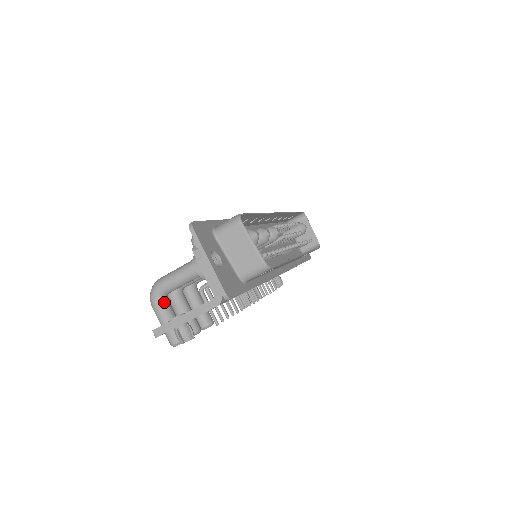
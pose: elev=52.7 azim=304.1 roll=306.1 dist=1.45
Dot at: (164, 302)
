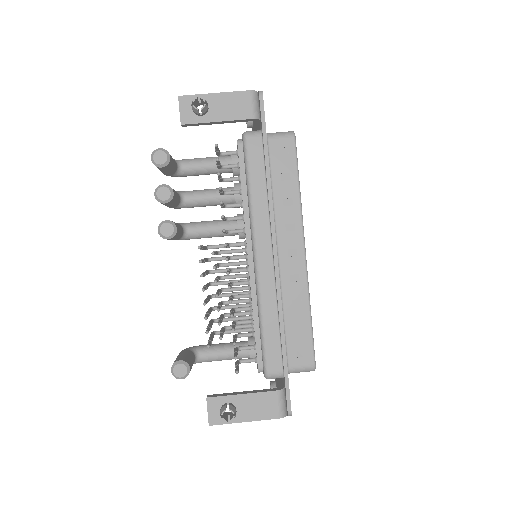
Dot at: occluded
